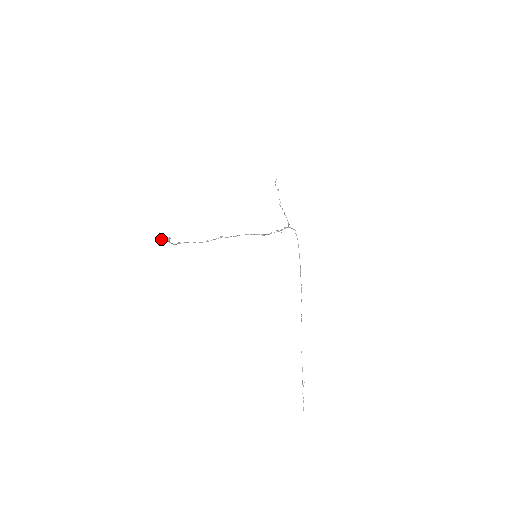
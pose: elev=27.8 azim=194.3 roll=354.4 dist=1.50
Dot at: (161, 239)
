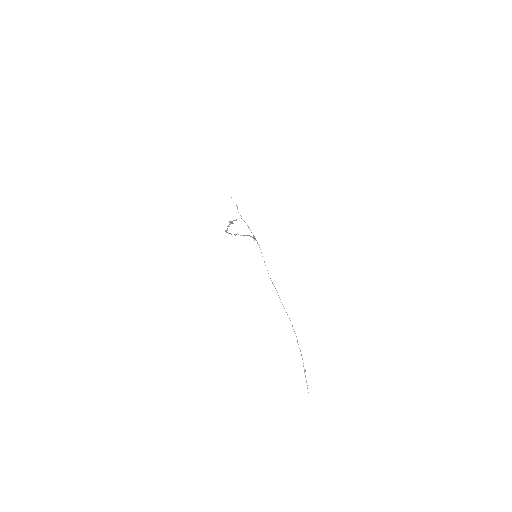
Dot at: (236, 219)
